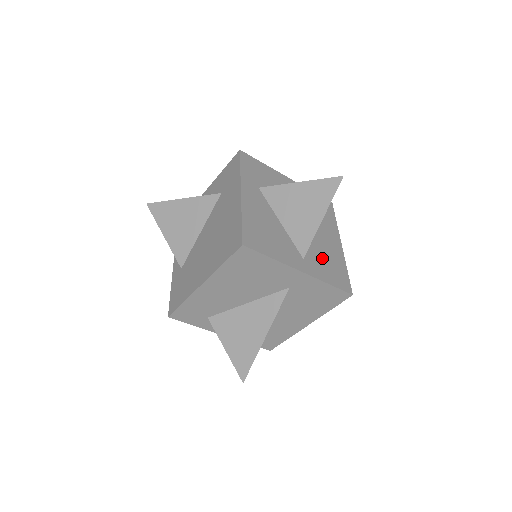
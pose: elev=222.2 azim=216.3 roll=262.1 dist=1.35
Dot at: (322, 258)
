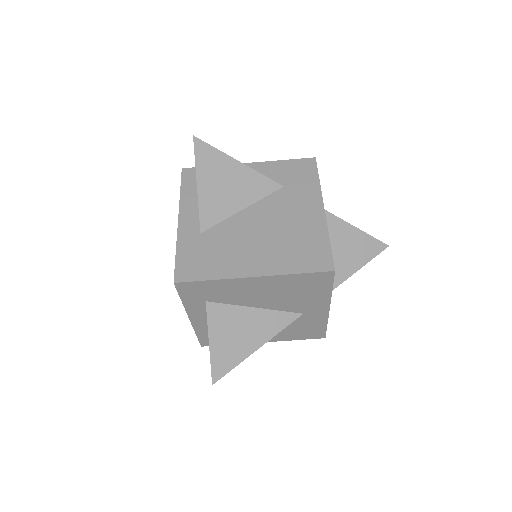
Dot at: occluded
